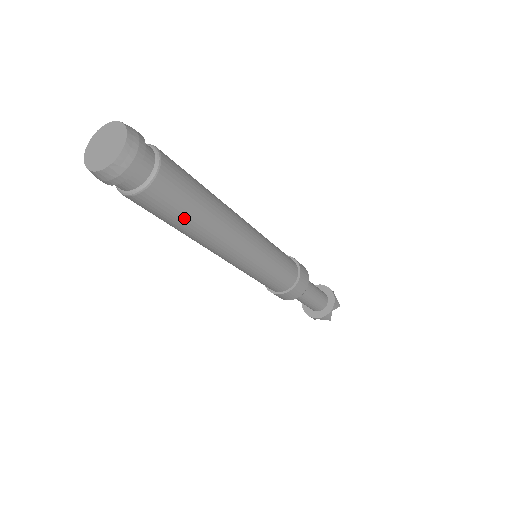
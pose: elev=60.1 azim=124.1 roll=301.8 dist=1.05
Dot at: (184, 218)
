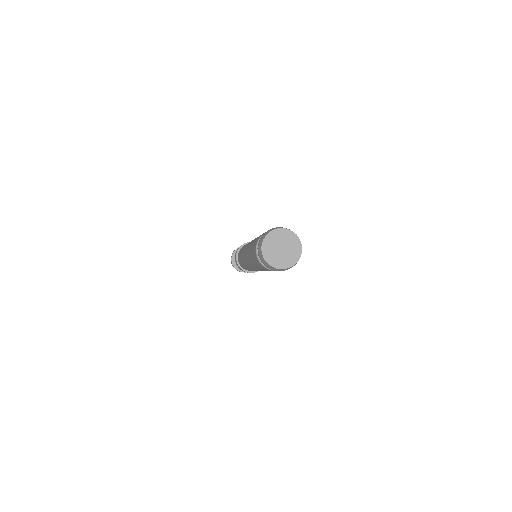
Dot at: occluded
